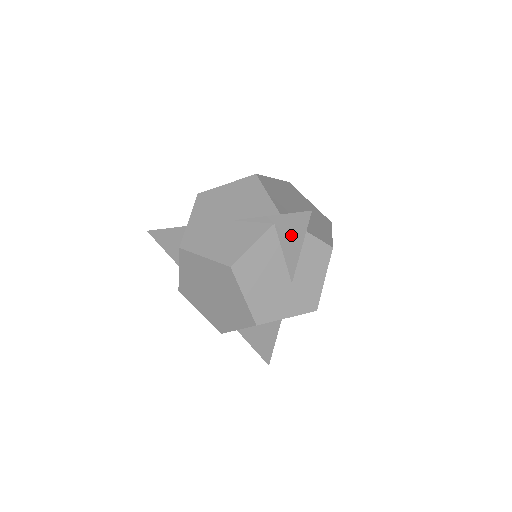
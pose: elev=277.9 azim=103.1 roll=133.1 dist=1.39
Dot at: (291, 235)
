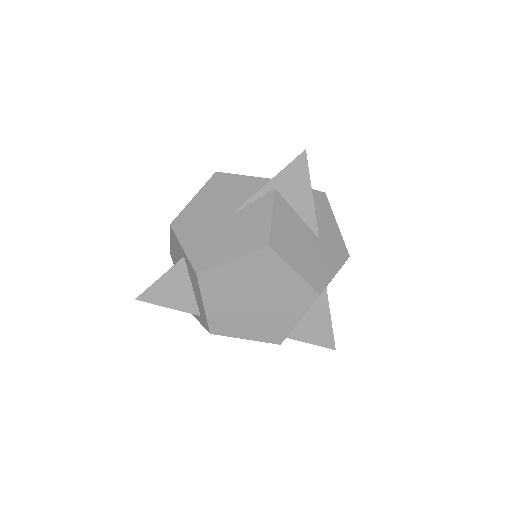
Dot at: (297, 189)
